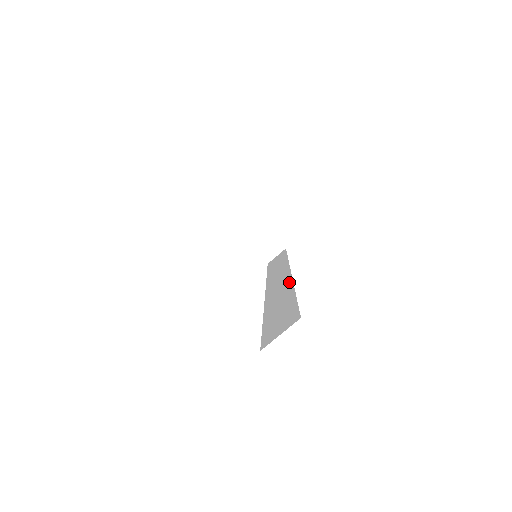
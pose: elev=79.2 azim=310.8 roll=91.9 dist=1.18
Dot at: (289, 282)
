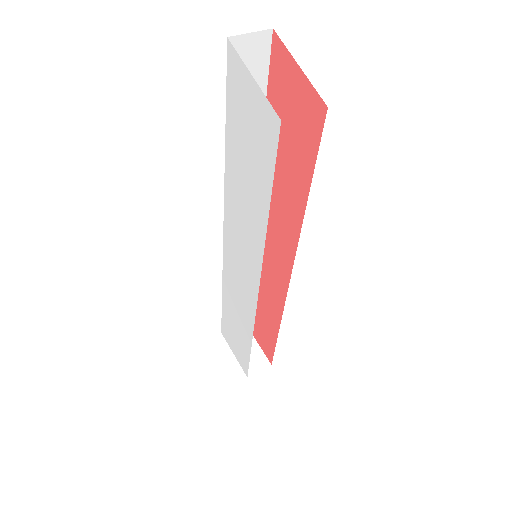
Dot at: occluded
